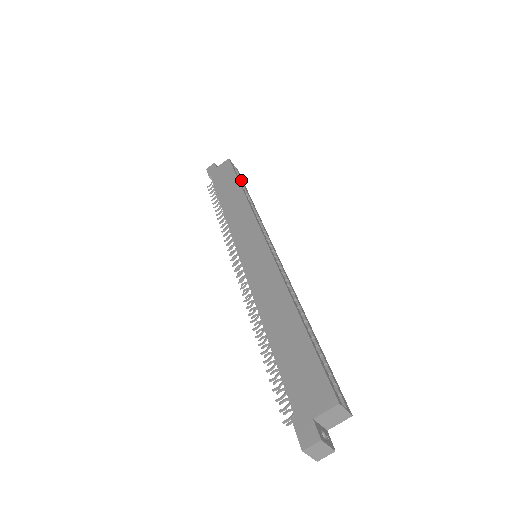
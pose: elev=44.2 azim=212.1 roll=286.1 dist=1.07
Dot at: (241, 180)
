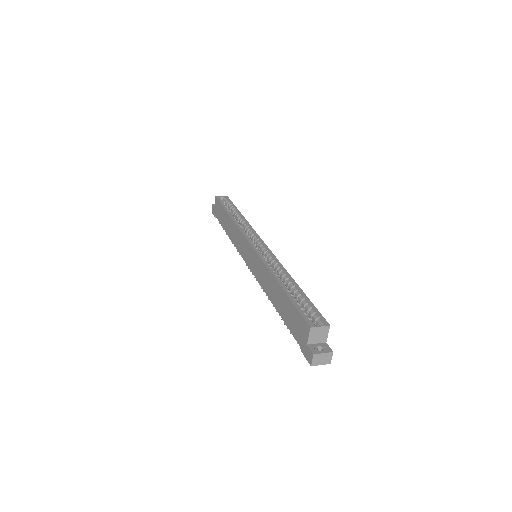
Dot at: (230, 205)
